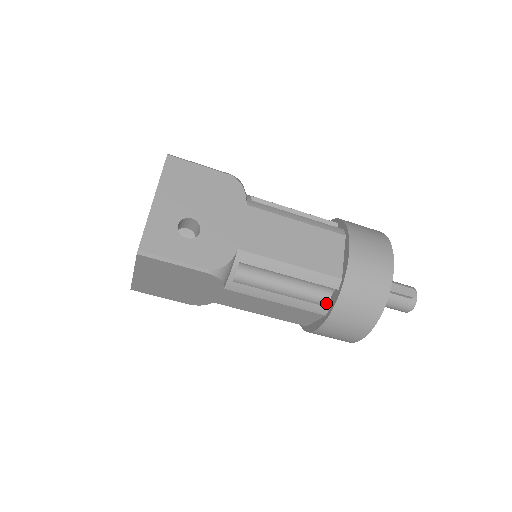
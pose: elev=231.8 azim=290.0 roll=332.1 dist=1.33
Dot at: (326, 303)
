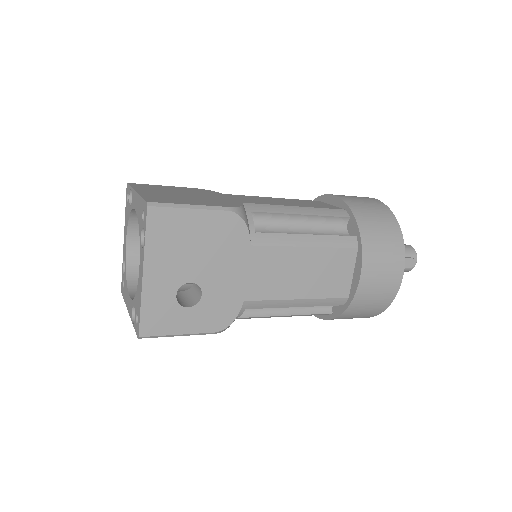
Dot at: (329, 308)
